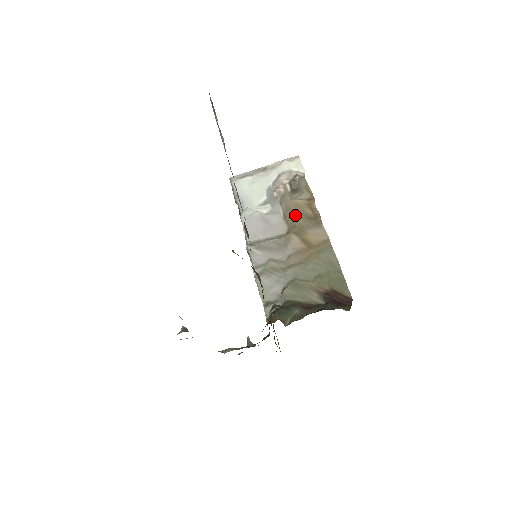
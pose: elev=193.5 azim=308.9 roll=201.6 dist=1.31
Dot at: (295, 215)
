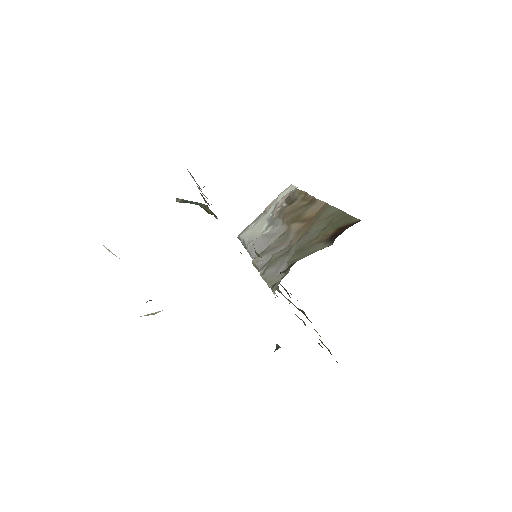
Dot at: (292, 213)
